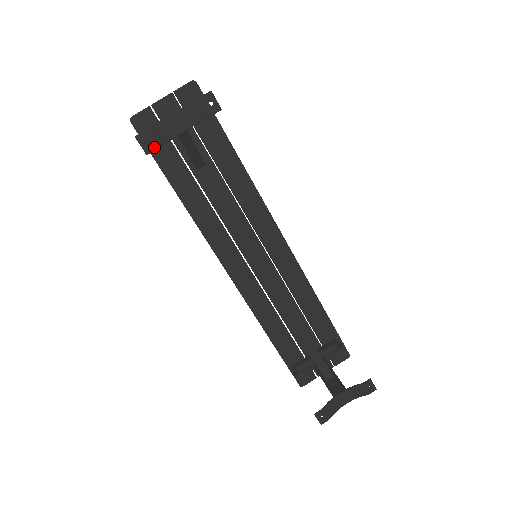
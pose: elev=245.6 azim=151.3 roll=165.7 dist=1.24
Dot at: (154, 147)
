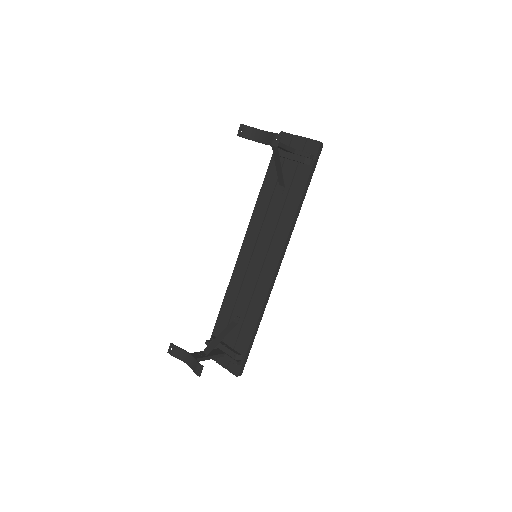
Dot at: (242, 135)
